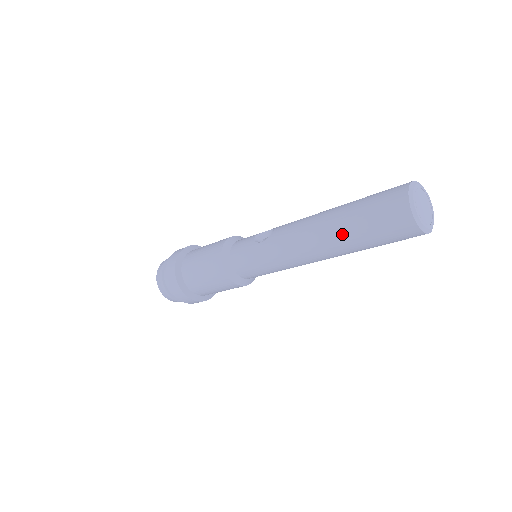
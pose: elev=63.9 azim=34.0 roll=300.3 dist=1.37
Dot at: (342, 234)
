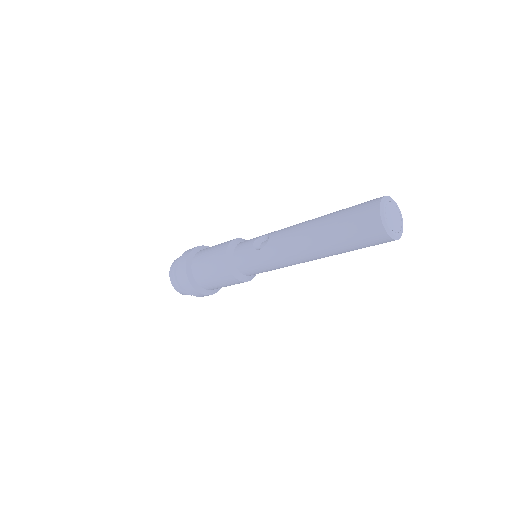
Dot at: (329, 244)
